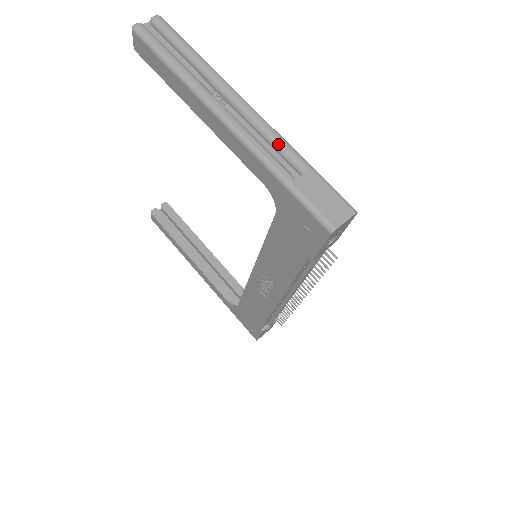
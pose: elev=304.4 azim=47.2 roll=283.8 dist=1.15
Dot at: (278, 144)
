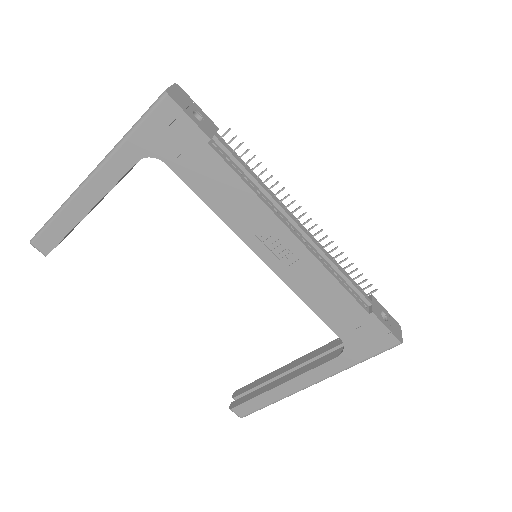
Dot at: occluded
